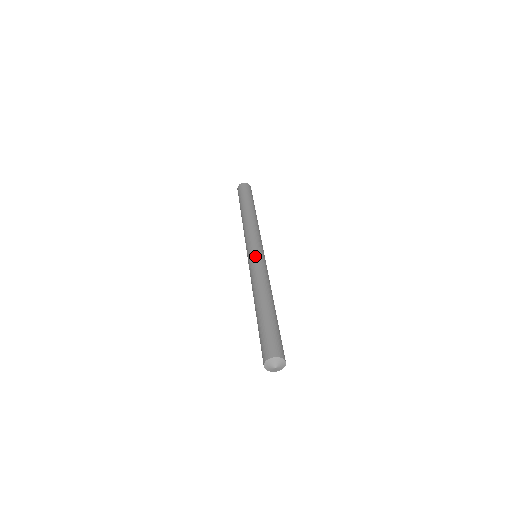
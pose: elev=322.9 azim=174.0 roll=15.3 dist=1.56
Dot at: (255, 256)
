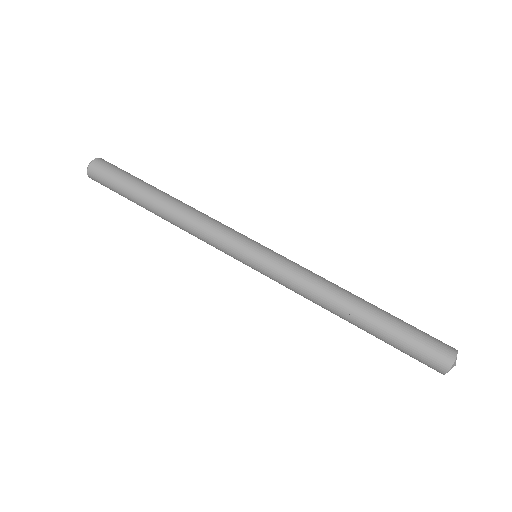
Dot at: (274, 254)
